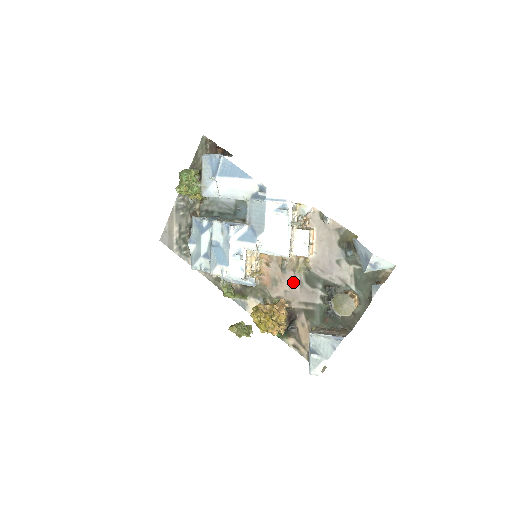
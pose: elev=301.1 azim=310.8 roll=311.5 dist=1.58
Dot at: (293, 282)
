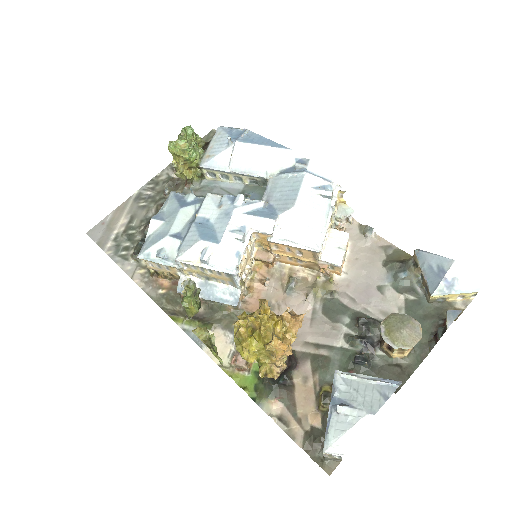
Dot at: (301, 310)
